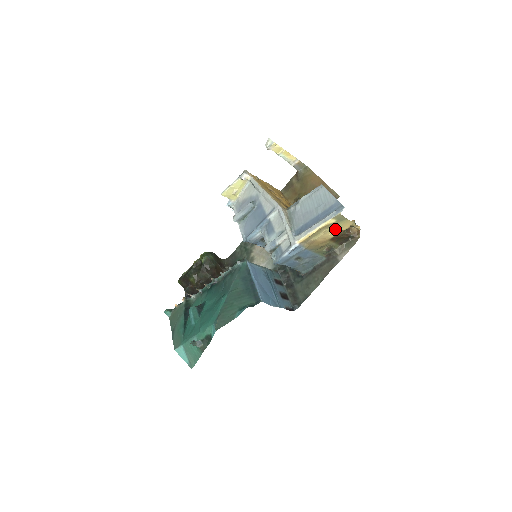
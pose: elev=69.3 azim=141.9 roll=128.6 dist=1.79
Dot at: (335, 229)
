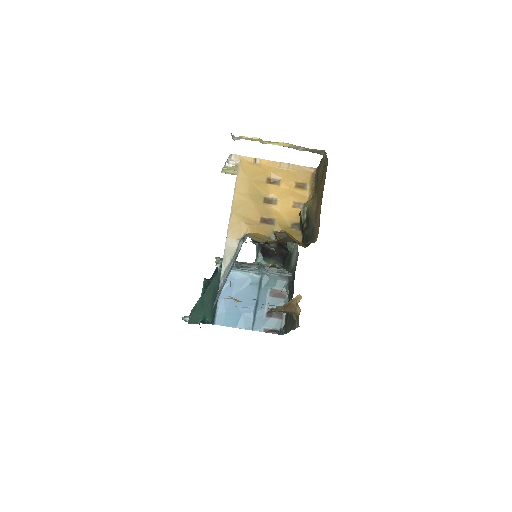
Dot at: occluded
